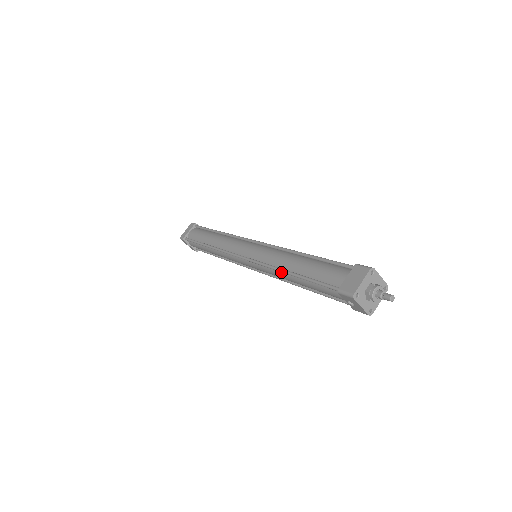
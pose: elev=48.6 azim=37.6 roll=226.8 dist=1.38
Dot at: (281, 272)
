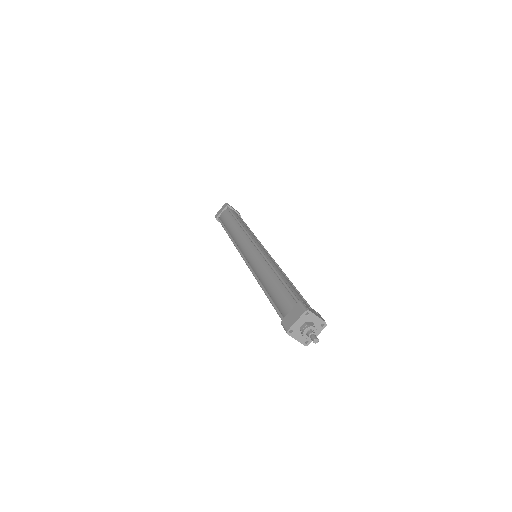
Dot at: occluded
